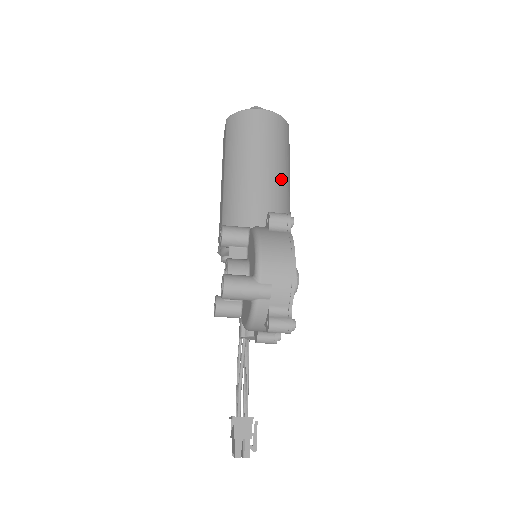
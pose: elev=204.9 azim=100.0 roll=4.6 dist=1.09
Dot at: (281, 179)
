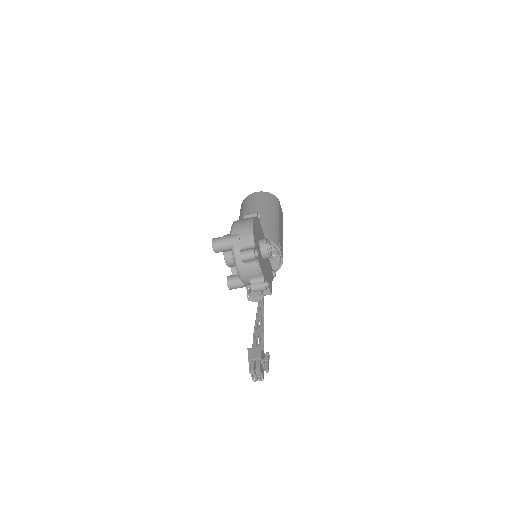
Dot at: (268, 216)
